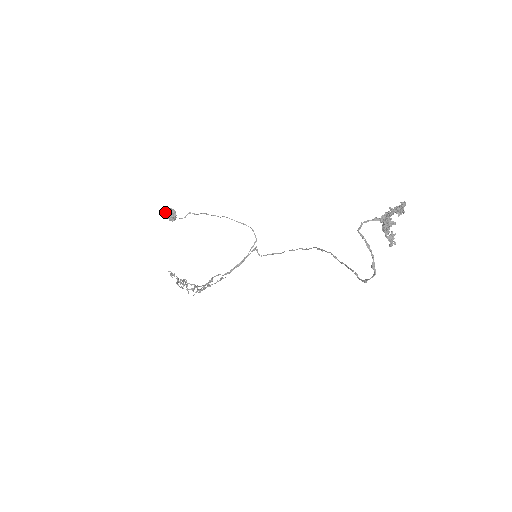
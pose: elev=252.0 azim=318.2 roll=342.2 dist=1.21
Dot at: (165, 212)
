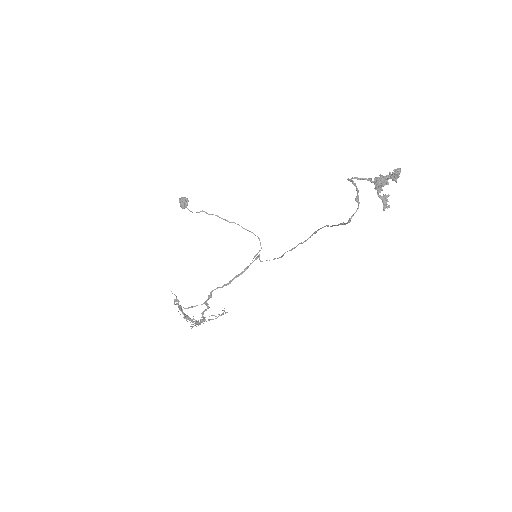
Dot at: (179, 199)
